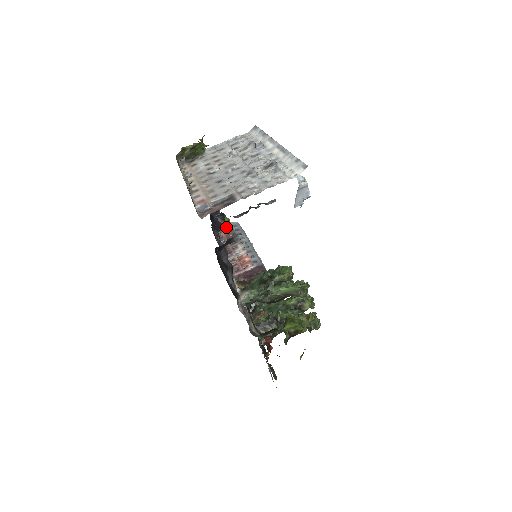
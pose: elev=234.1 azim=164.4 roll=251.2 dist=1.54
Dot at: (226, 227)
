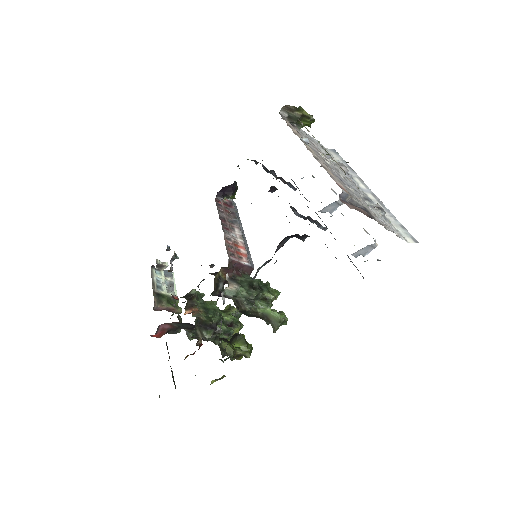
Dot at: (226, 198)
